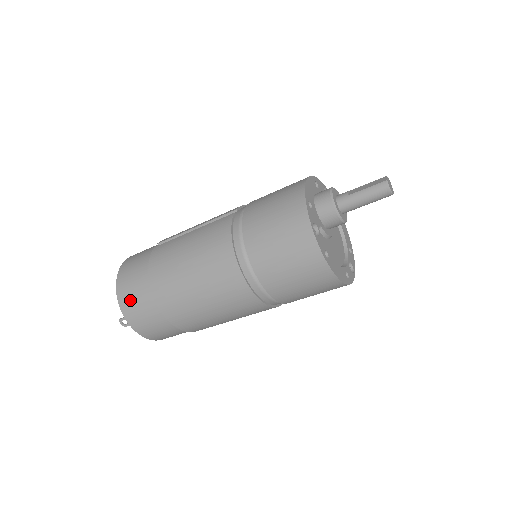
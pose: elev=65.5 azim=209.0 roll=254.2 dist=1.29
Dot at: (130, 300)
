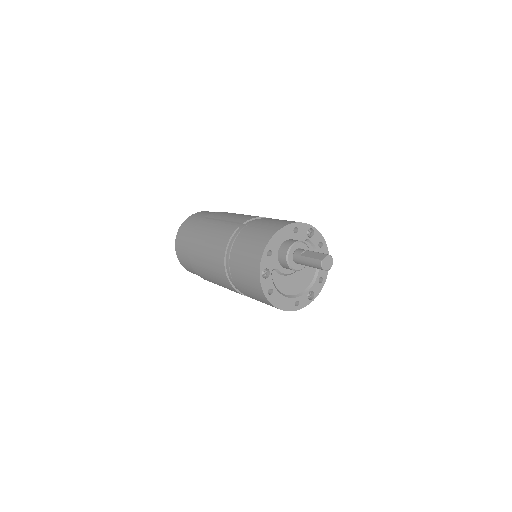
Dot at: (180, 250)
